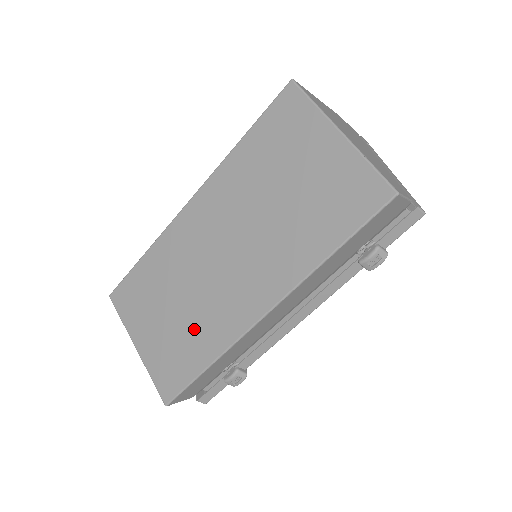
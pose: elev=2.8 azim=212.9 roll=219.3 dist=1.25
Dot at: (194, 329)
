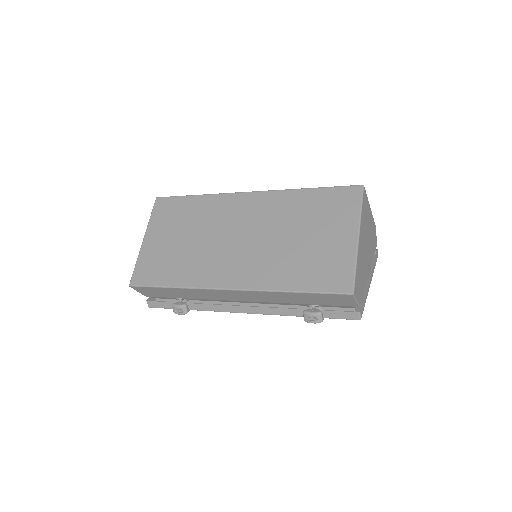
Dot at: (185, 261)
